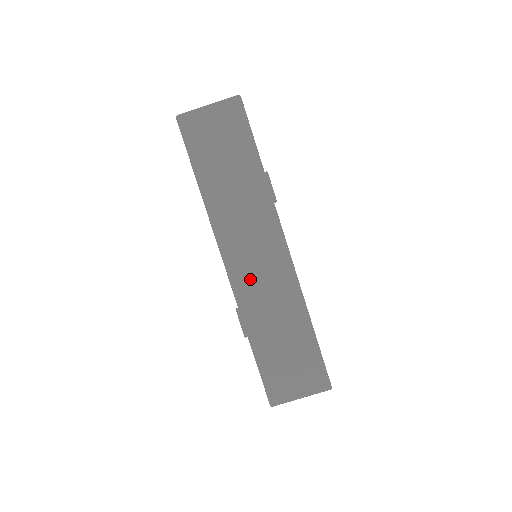
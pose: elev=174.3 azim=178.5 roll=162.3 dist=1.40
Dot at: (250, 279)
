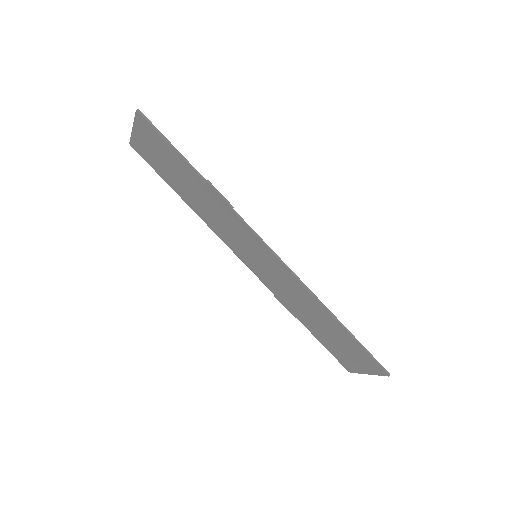
Dot at: (266, 275)
